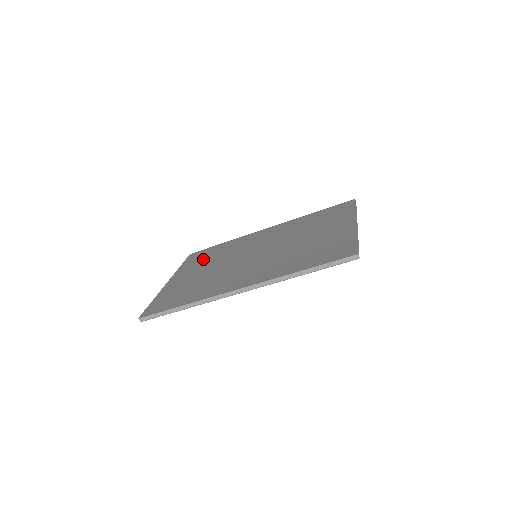
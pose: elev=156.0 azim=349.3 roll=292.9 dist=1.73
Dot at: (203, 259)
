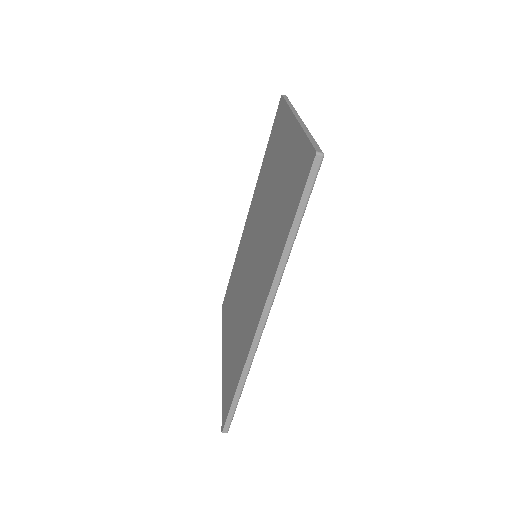
Dot at: (229, 303)
